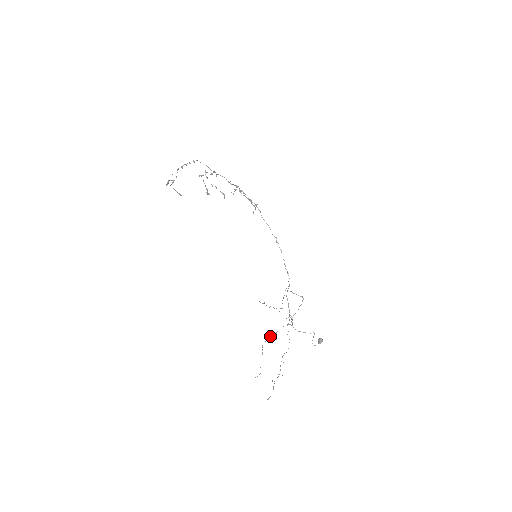
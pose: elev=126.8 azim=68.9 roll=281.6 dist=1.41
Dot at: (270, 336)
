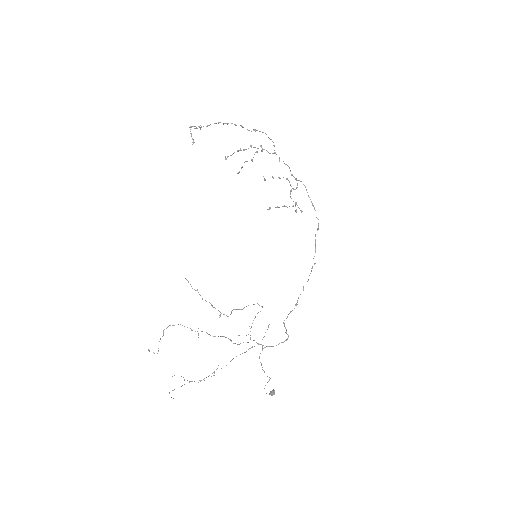
Dot at: (187, 327)
